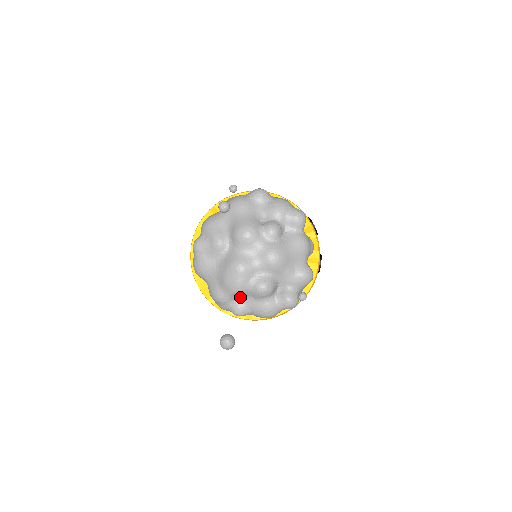
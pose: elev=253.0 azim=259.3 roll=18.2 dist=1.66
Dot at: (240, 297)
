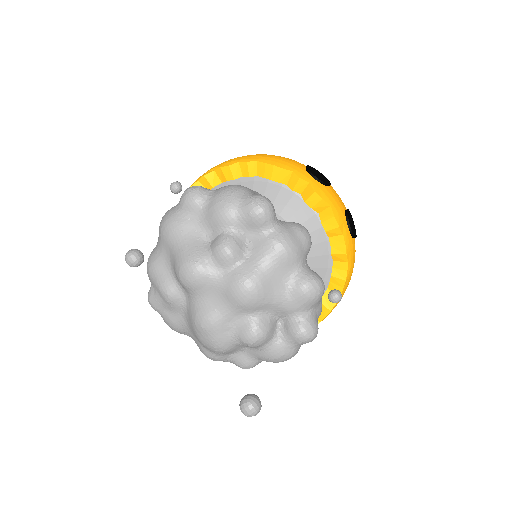
Dot at: (234, 351)
